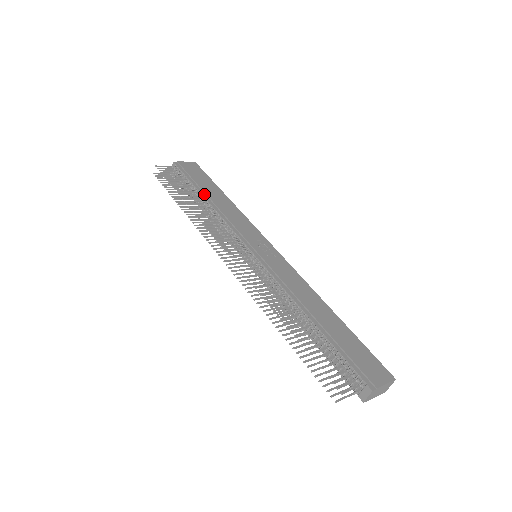
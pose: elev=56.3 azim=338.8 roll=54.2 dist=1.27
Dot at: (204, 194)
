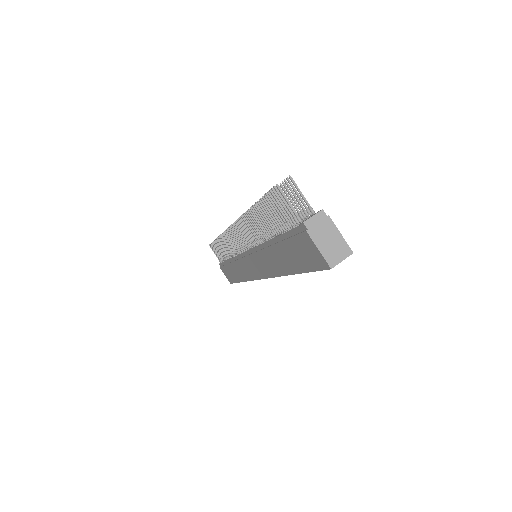
Dot at: occluded
